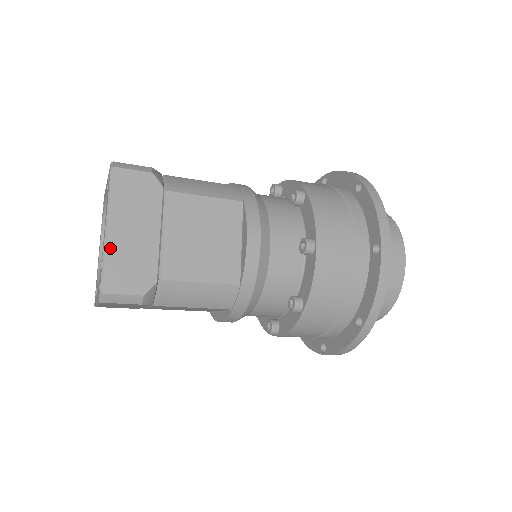
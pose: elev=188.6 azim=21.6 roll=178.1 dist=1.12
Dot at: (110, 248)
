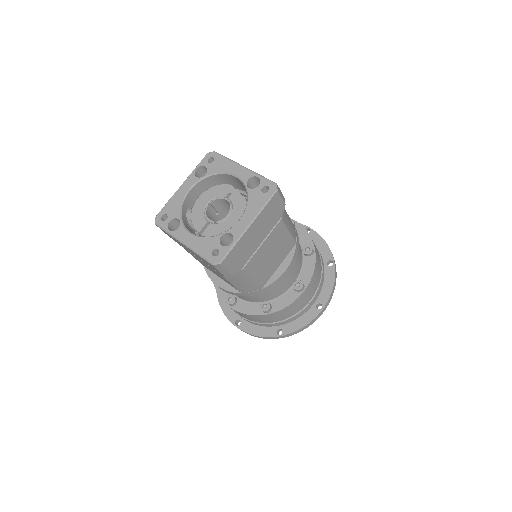
Dot at: (242, 239)
